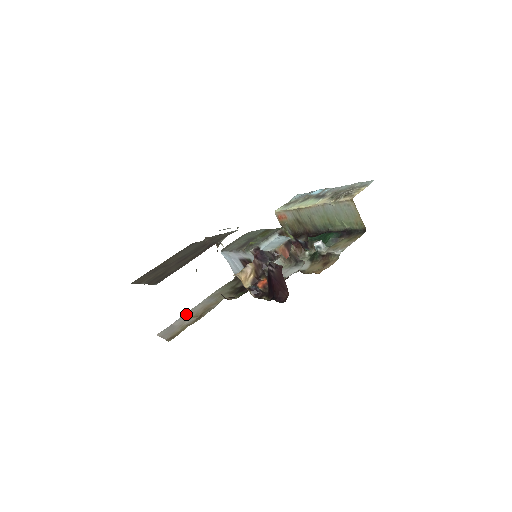
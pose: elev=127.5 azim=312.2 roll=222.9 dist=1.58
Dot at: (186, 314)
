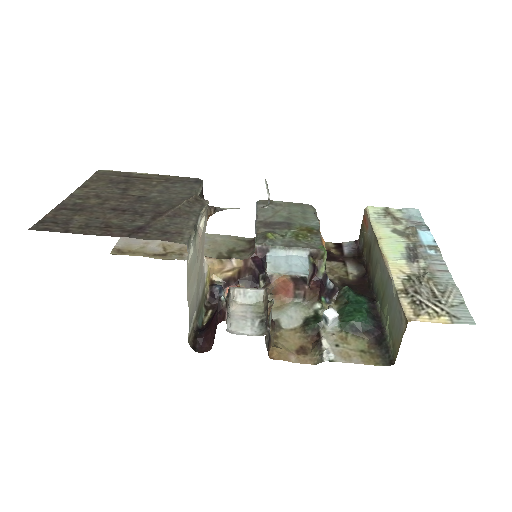
Dot at: occluded
